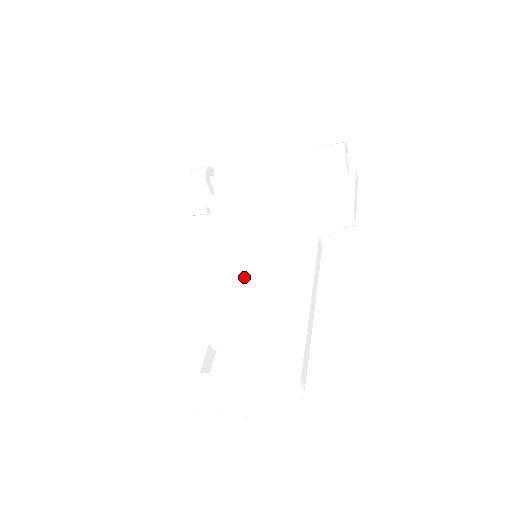
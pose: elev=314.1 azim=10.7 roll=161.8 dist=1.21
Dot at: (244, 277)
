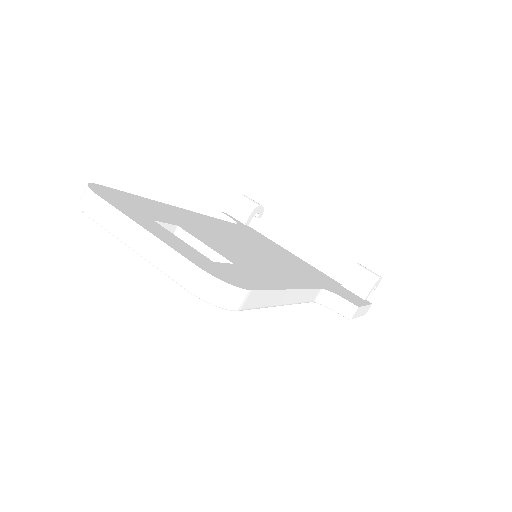
Dot at: (241, 245)
